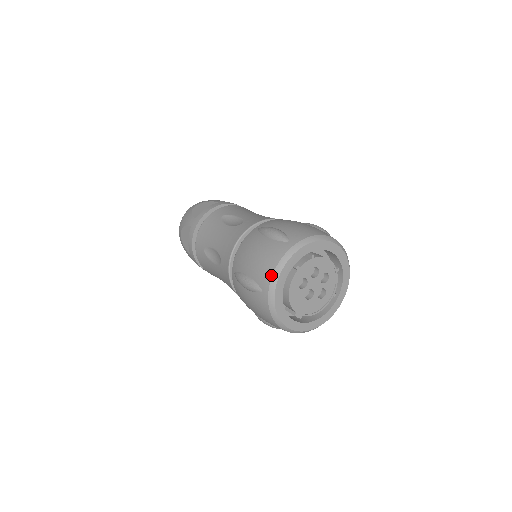
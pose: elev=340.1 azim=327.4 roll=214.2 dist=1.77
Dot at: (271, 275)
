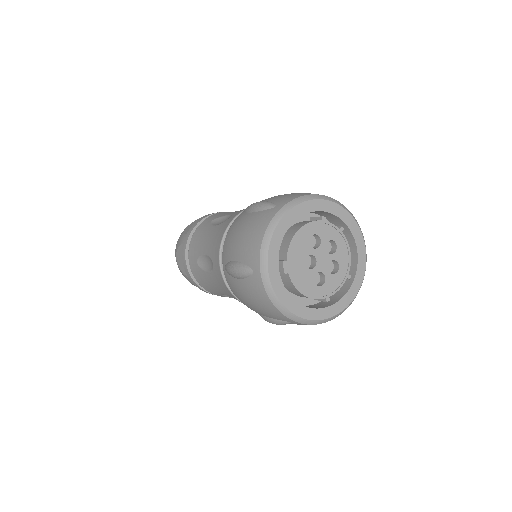
Dot at: (298, 196)
